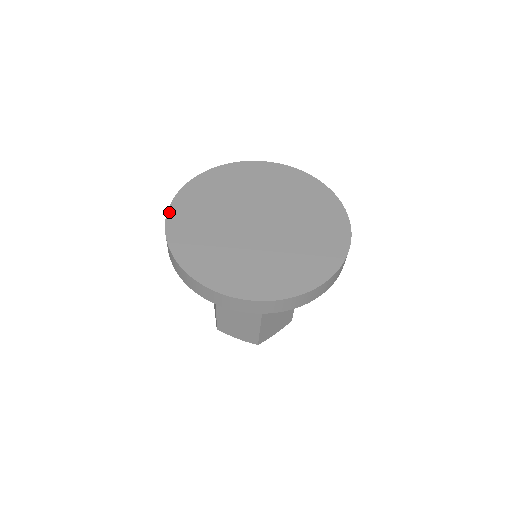
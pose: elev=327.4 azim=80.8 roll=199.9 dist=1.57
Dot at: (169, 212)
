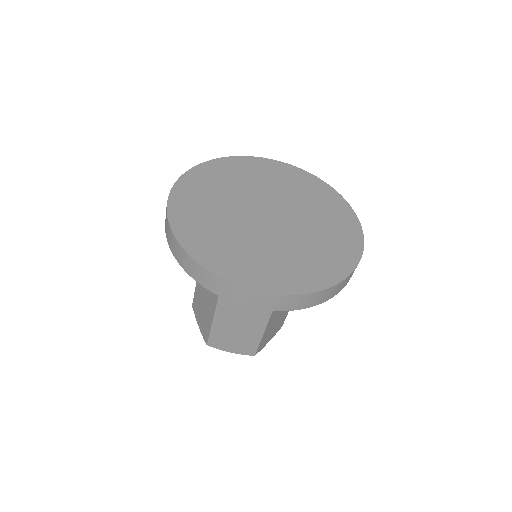
Dot at: (169, 209)
